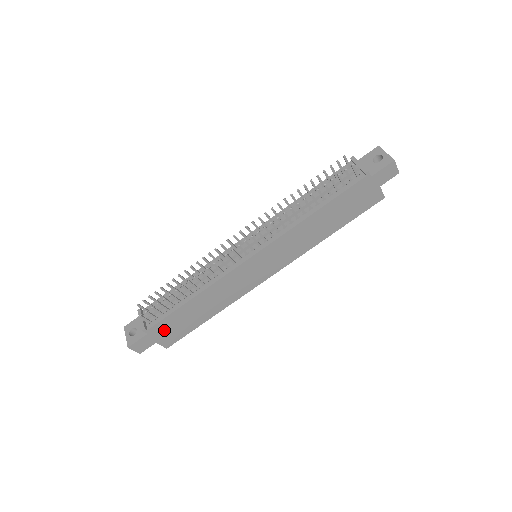
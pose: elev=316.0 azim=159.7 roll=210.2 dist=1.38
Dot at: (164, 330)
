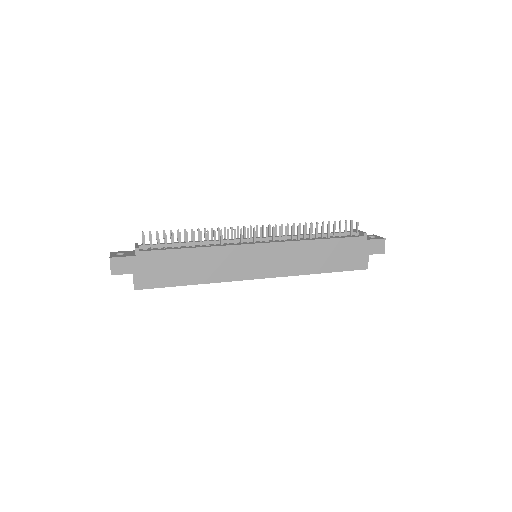
Dot at: (149, 264)
